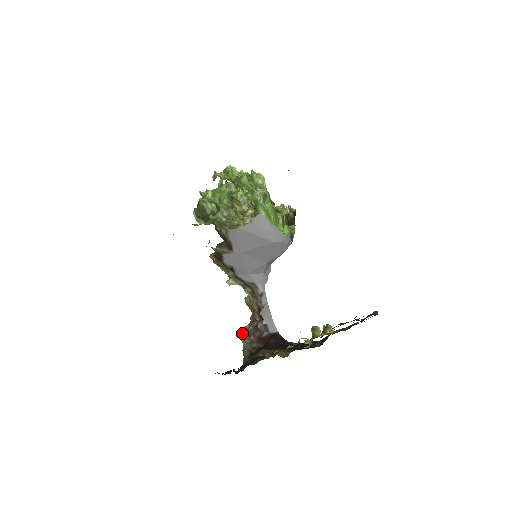
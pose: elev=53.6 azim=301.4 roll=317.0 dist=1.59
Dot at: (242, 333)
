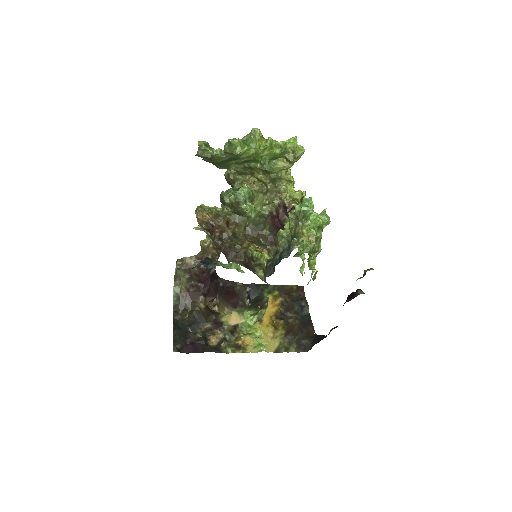
Dot at: (184, 268)
